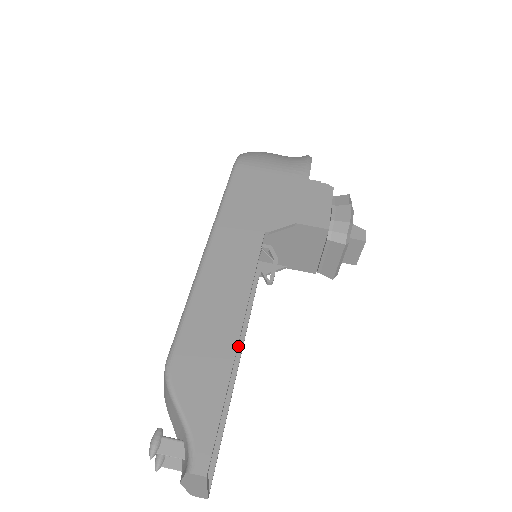
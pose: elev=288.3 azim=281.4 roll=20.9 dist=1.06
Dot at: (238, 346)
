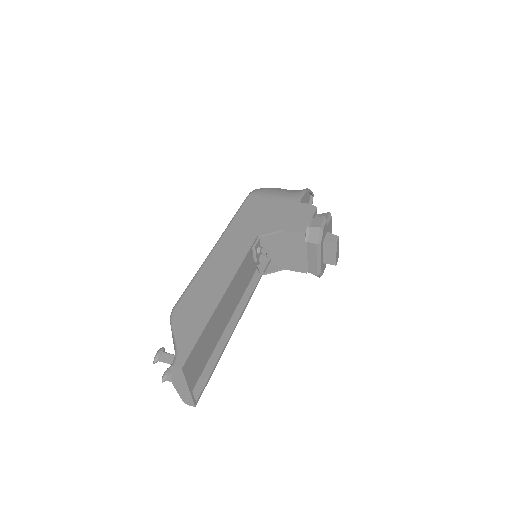
Dot at: (236, 317)
